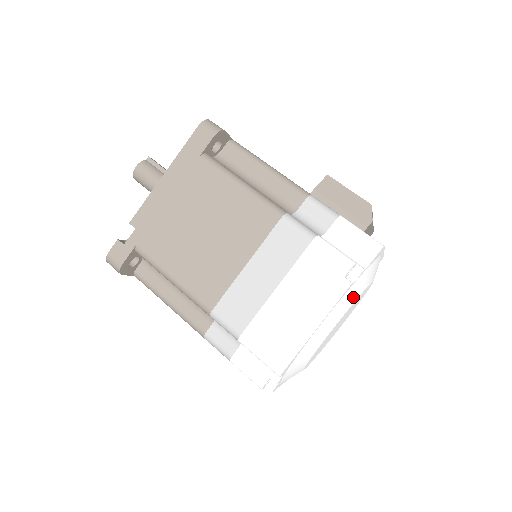
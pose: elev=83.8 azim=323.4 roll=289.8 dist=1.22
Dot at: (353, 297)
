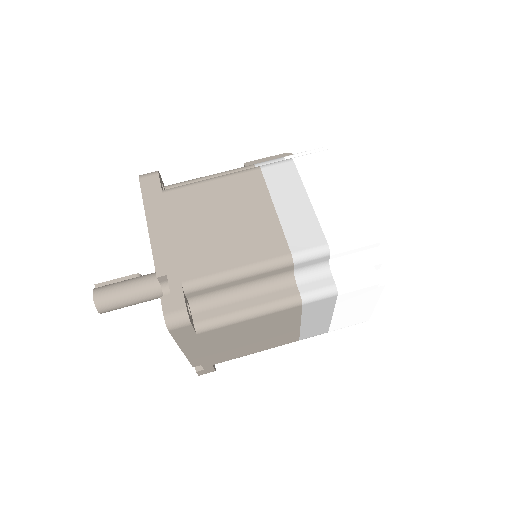
Dot at: occluded
